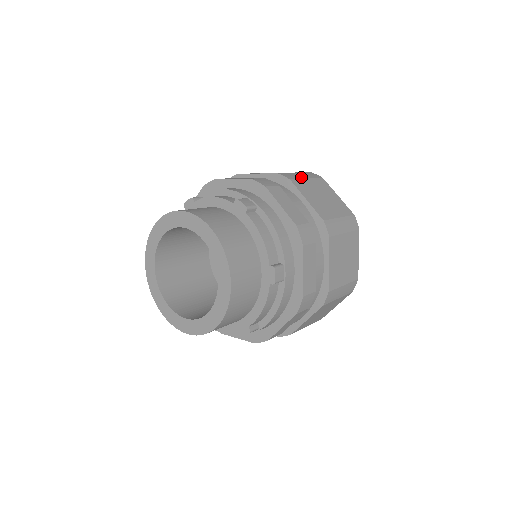
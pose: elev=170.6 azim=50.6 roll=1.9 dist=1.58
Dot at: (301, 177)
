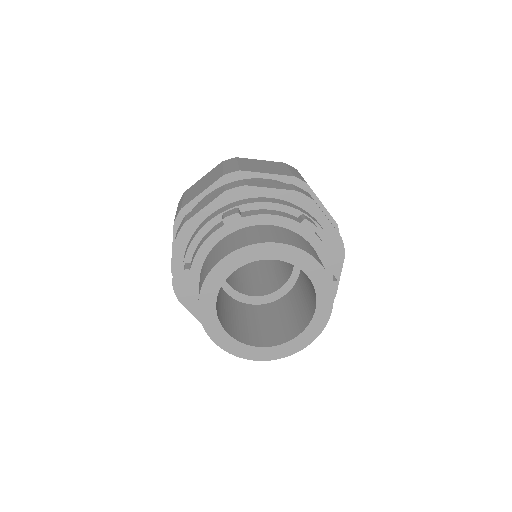
Dot at: (301, 176)
